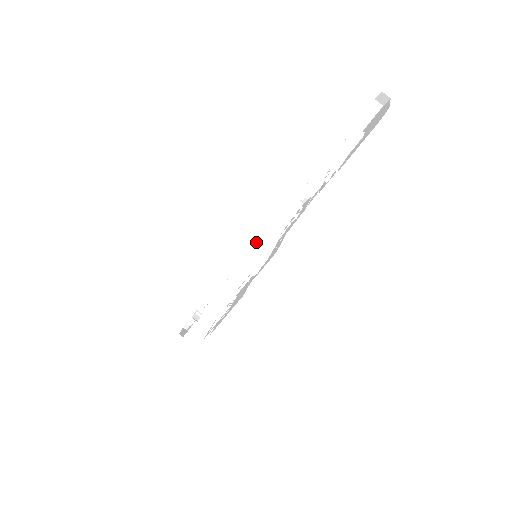
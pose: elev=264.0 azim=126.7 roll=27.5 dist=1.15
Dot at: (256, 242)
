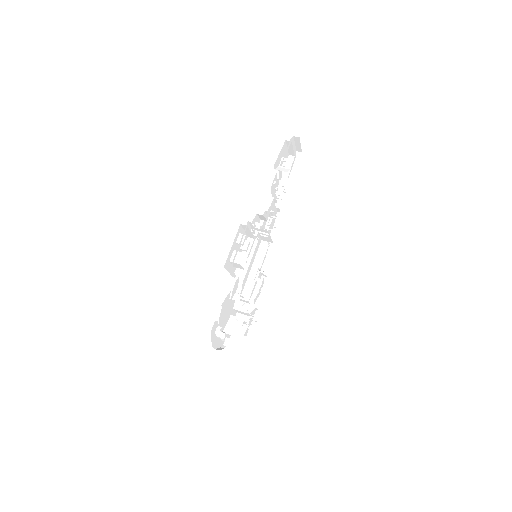
Dot at: (254, 263)
